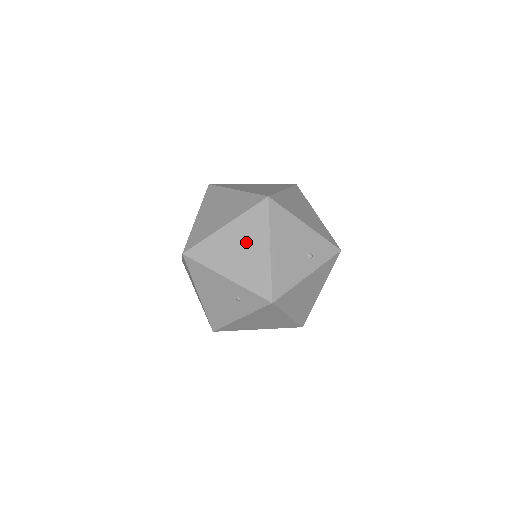
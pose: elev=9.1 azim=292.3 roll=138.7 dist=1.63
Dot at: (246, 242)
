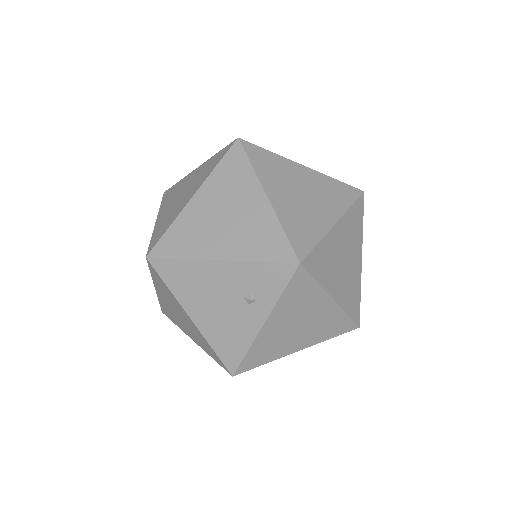
Dot at: (175, 308)
